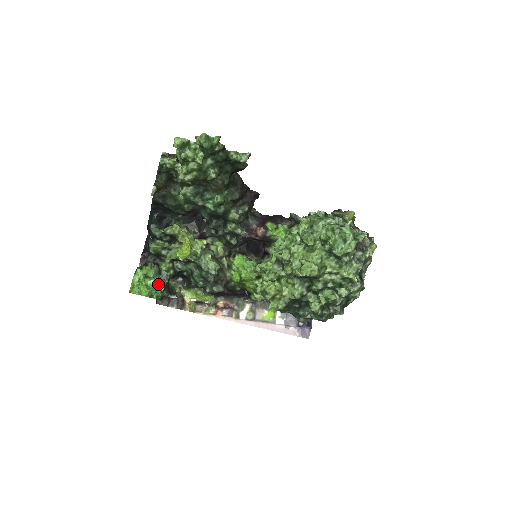
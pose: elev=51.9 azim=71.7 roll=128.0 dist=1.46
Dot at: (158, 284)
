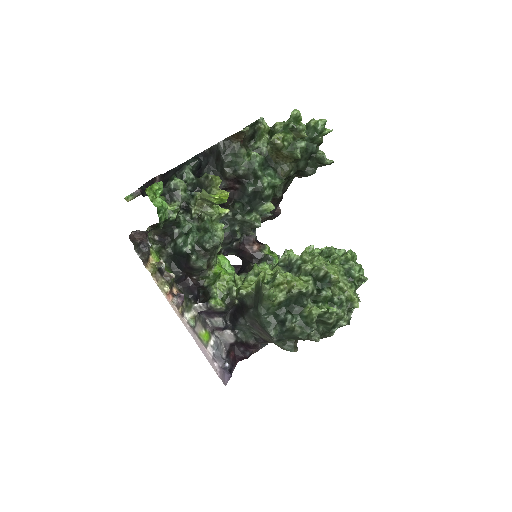
Dot at: (166, 210)
